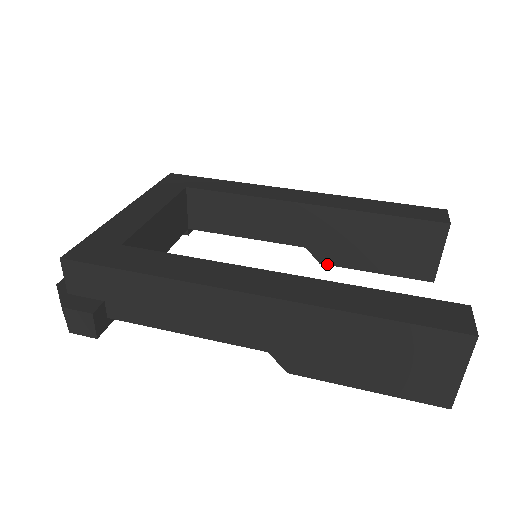
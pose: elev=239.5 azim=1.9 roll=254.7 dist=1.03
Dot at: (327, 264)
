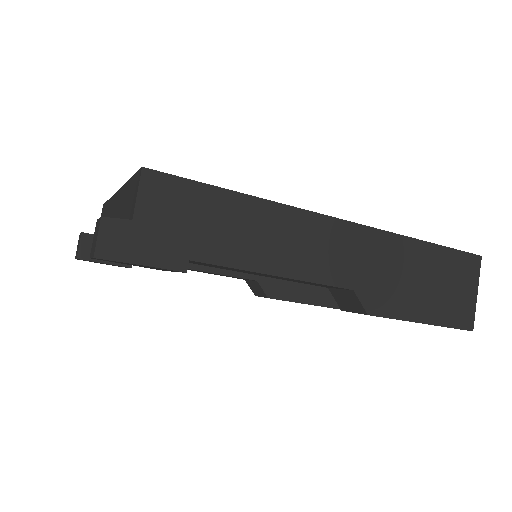
Dot at: (274, 298)
